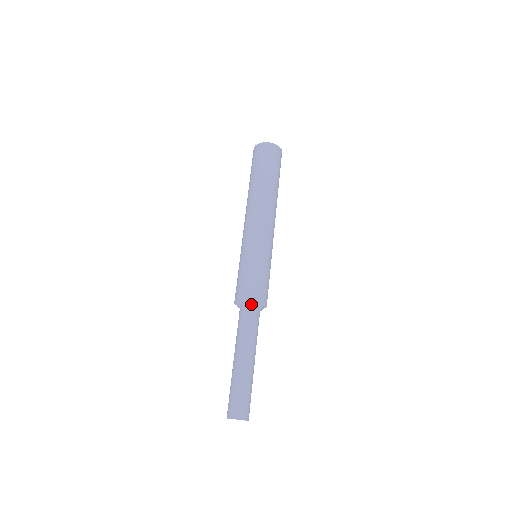
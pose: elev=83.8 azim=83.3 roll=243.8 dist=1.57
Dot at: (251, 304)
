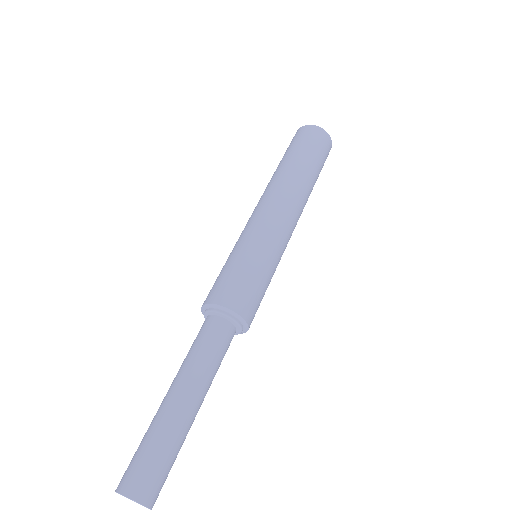
Dot at: (231, 316)
